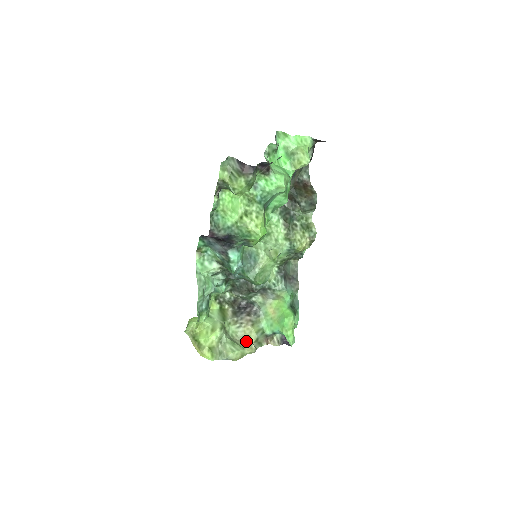
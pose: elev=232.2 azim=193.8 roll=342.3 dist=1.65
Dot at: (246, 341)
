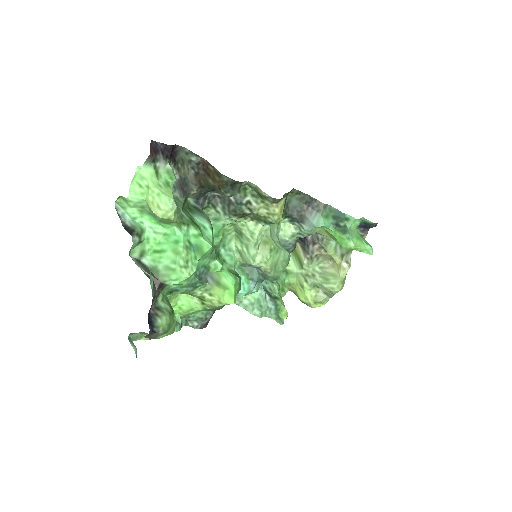
Dot at: (335, 264)
